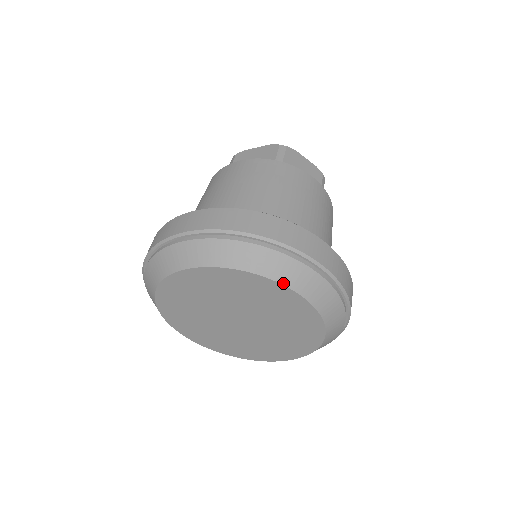
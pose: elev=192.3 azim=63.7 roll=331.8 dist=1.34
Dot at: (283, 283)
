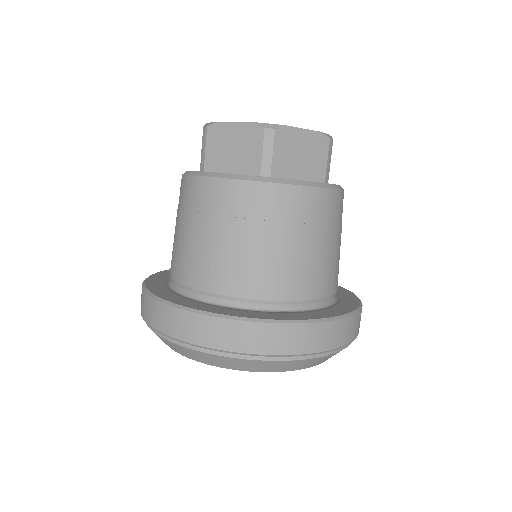
Dot at: (285, 371)
